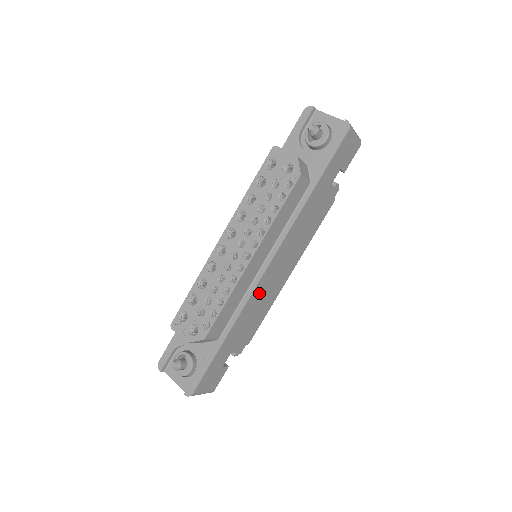
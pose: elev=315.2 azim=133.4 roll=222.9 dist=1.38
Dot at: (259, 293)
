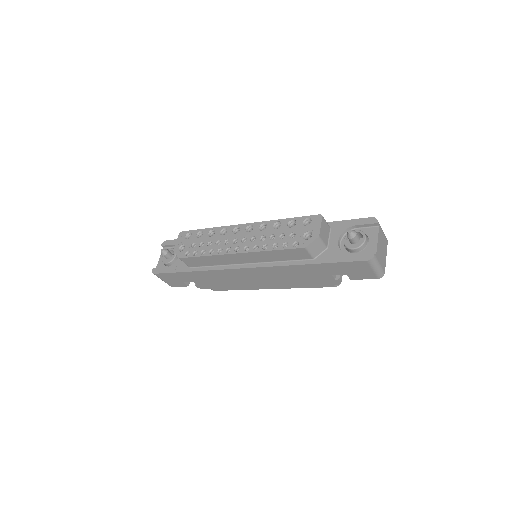
Dot at: (231, 274)
